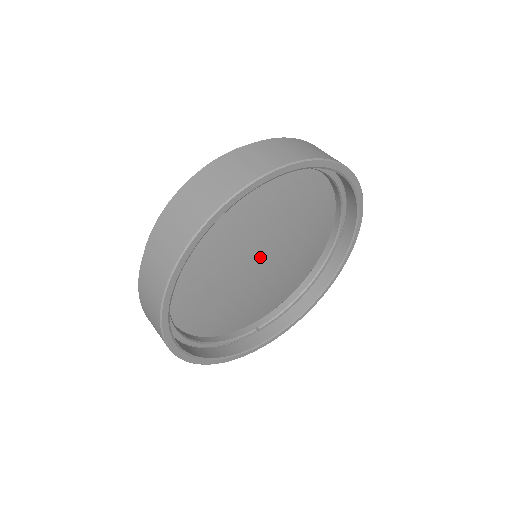
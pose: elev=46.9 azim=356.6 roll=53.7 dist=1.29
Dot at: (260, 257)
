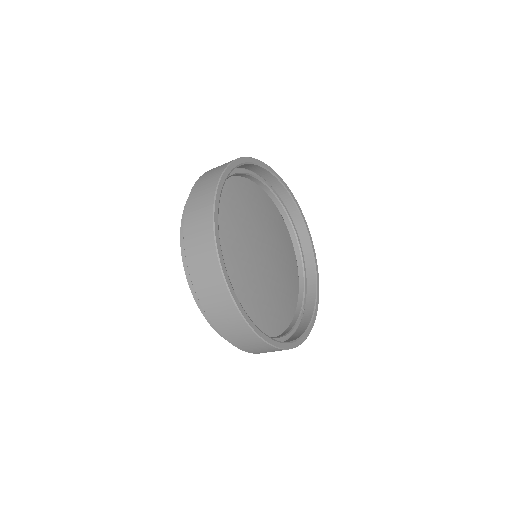
Dot at: (259, 251)
